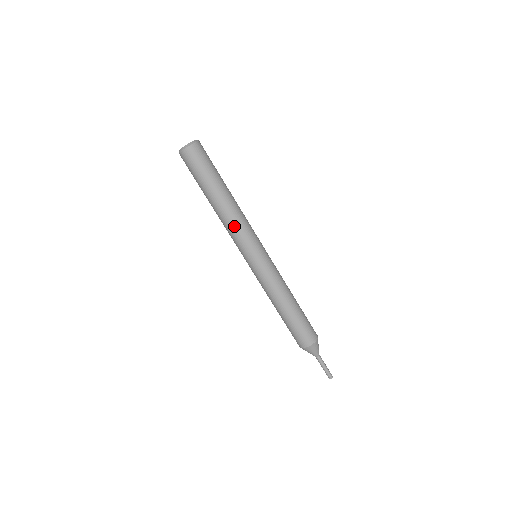
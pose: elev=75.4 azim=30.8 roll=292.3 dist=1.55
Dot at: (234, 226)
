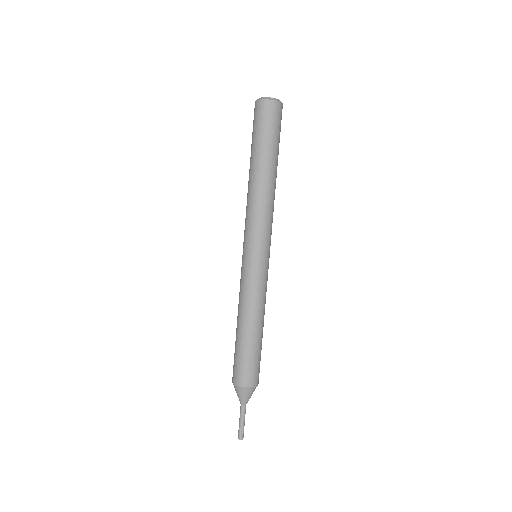
Dot at: (253, 208)
